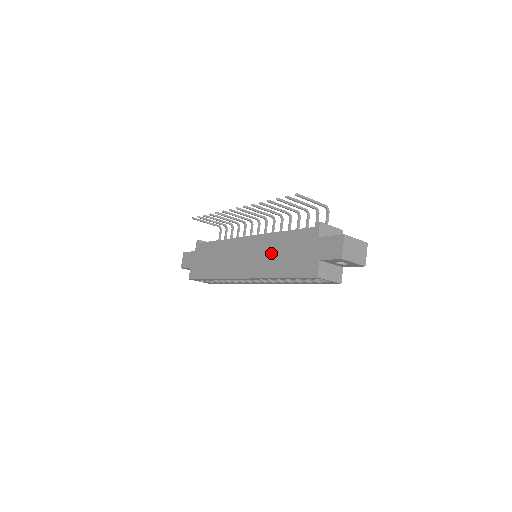
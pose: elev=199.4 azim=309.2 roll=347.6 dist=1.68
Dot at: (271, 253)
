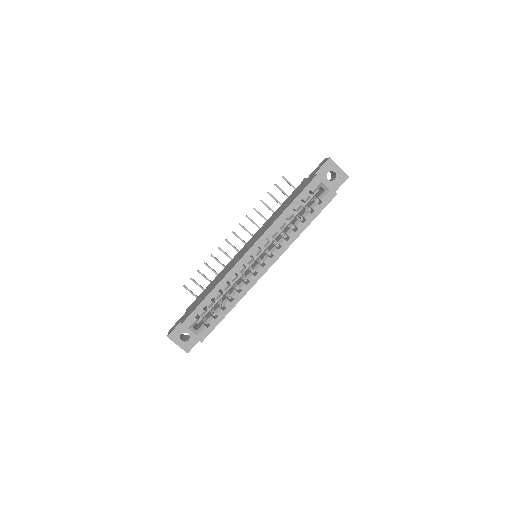
Dot at: (272, 218)
